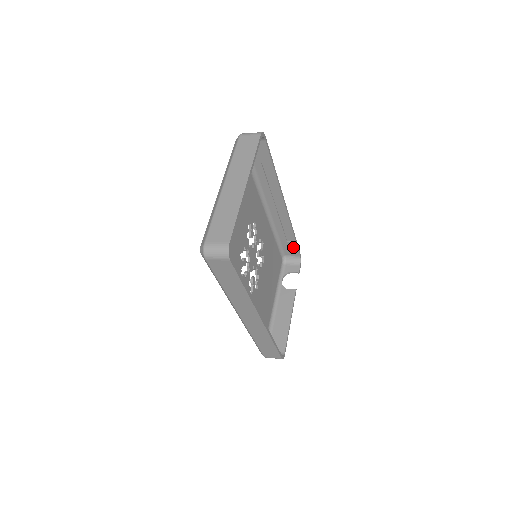
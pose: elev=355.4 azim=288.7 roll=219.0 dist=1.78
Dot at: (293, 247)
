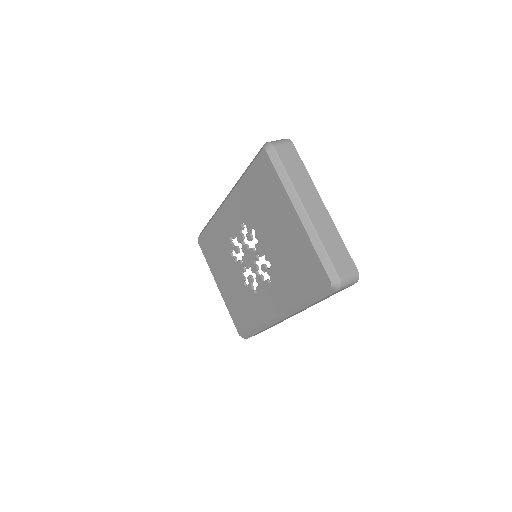
Dot at: occluded
